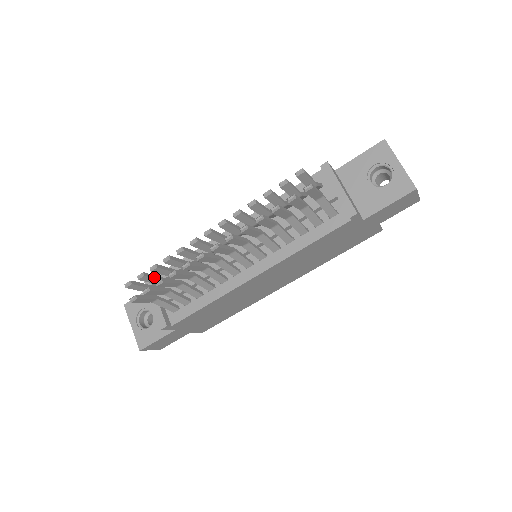
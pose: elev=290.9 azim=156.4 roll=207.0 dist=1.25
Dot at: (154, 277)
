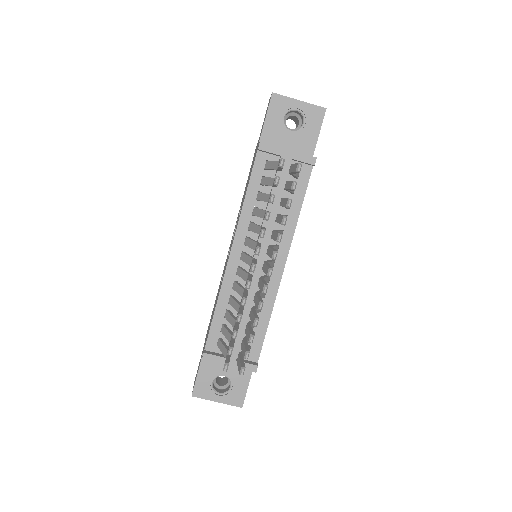
Dot at: (233, 342)
